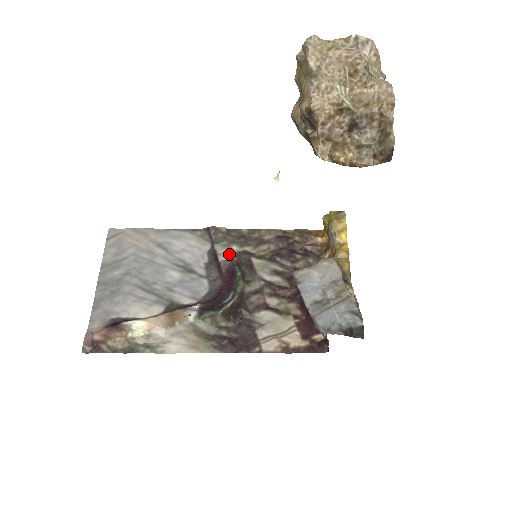
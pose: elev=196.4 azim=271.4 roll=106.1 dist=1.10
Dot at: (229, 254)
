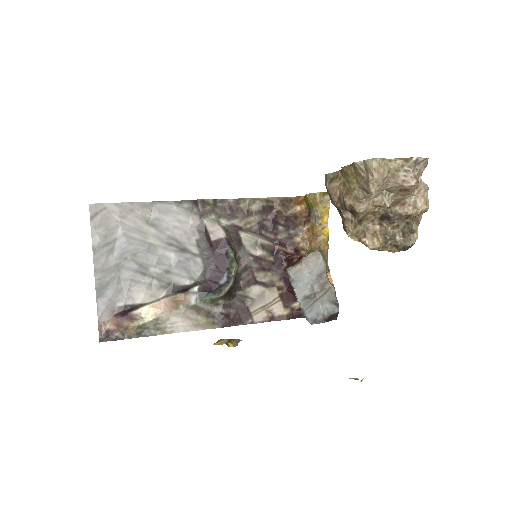
Dot at: (220, 232)
